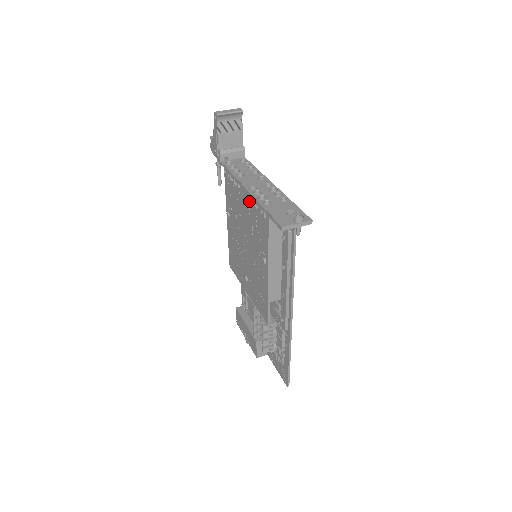
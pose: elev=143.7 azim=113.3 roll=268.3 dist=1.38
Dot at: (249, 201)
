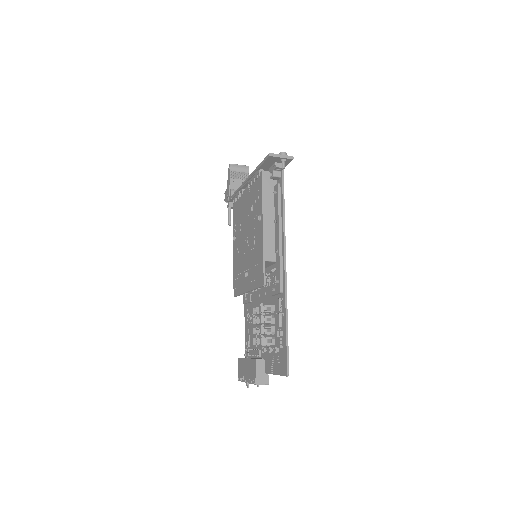
Dot at: (249, 190)
